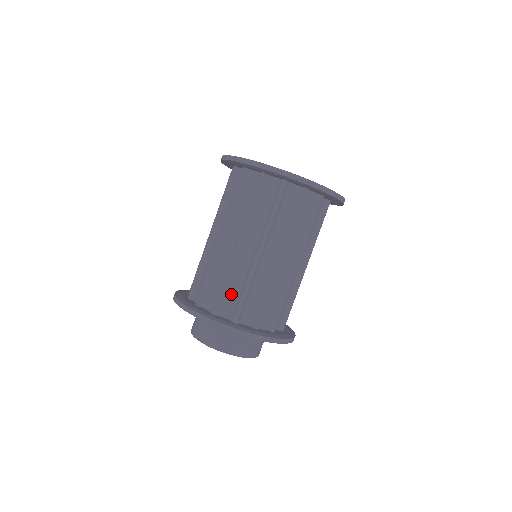
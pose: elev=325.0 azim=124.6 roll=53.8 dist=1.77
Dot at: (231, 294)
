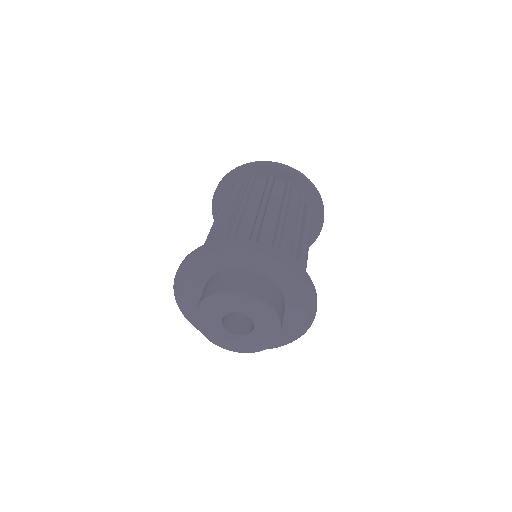
Dot at: (263, 242)
